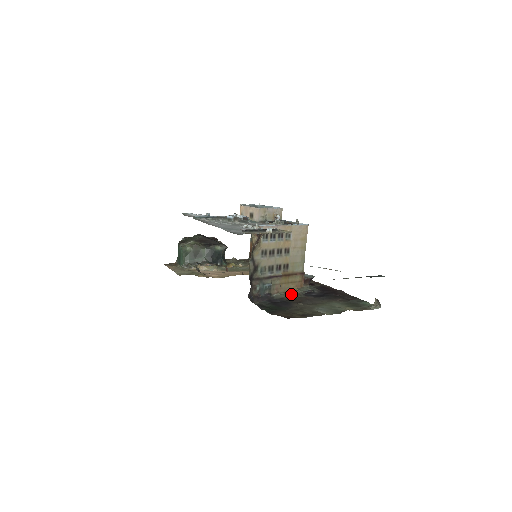
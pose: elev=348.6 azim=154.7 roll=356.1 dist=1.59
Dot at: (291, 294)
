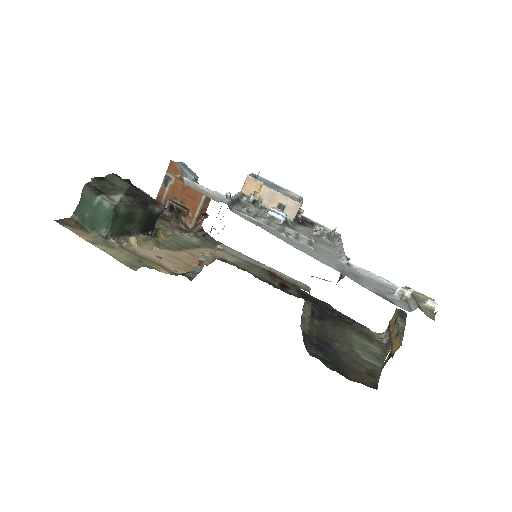
Dot at: occluded
